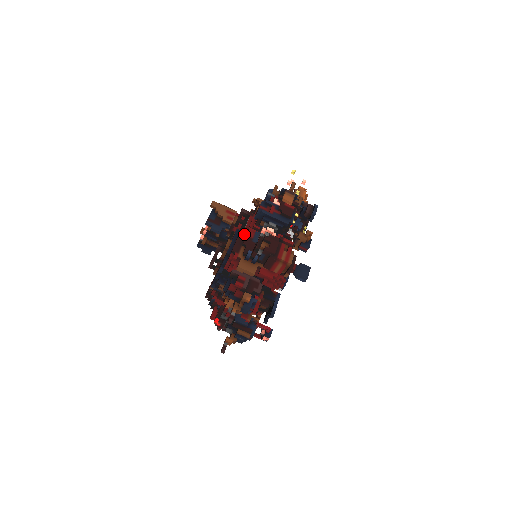
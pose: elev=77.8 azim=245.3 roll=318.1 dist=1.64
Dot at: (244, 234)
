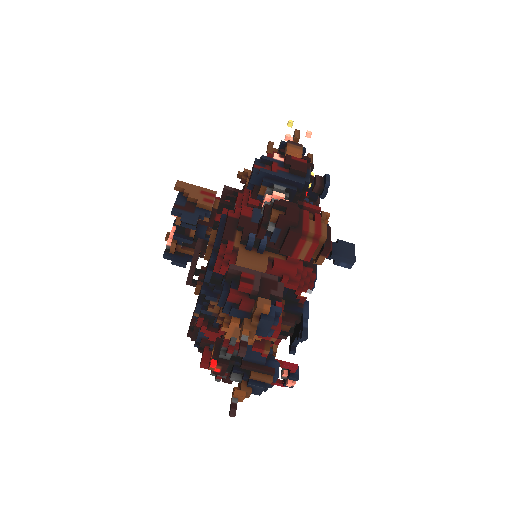
Dot at: (236, 214)
